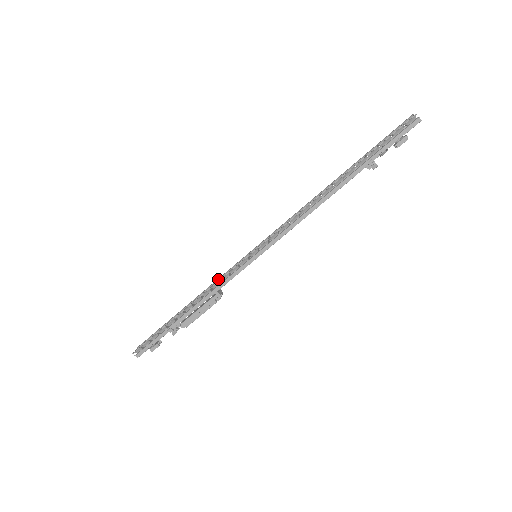
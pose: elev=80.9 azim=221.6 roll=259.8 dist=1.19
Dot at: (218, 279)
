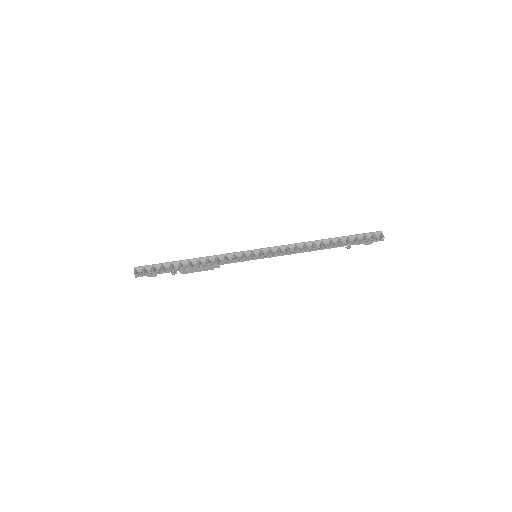
Dot at: (222, 255)
